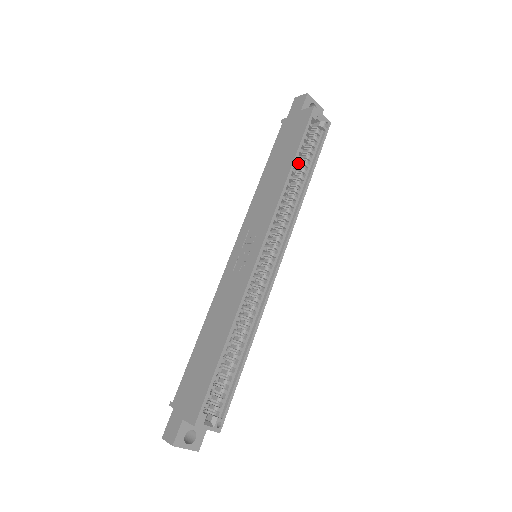
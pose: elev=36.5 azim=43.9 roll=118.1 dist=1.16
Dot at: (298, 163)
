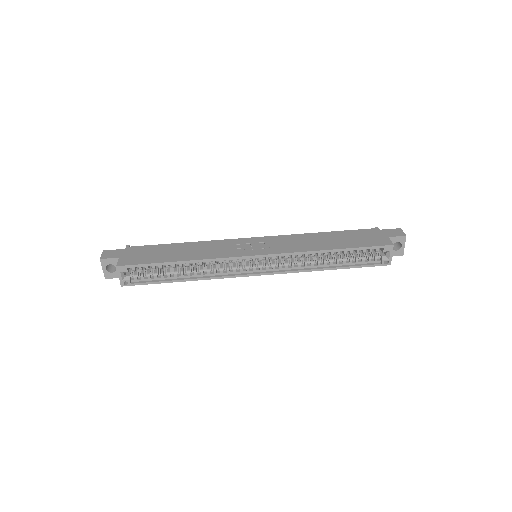
Dot at: (344, 254)
